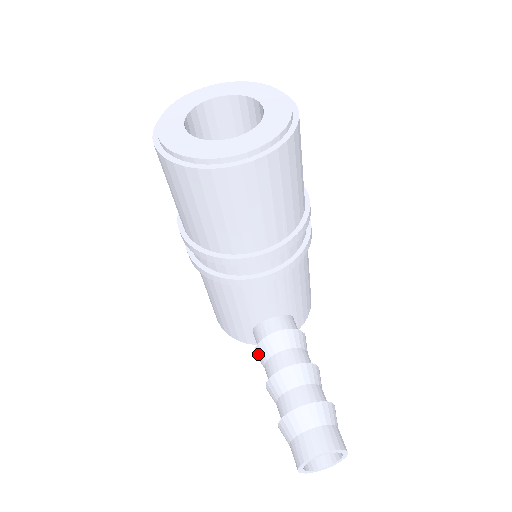
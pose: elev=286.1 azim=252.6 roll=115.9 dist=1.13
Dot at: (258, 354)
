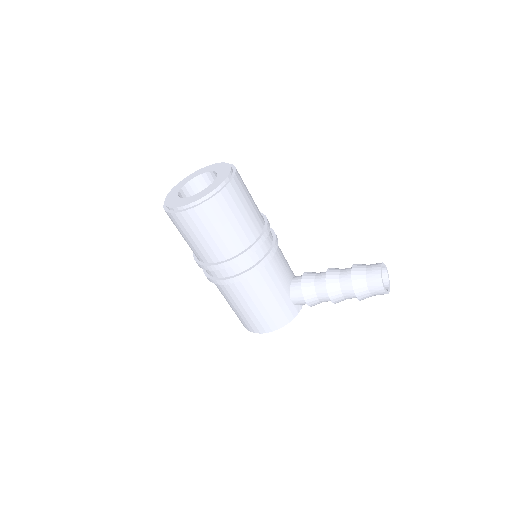
Dot at: (308, 297)
